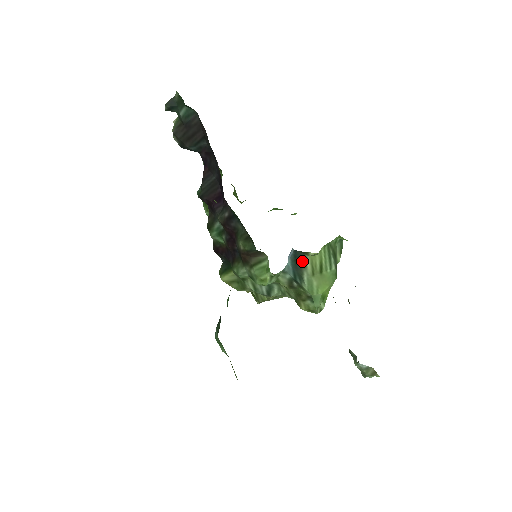
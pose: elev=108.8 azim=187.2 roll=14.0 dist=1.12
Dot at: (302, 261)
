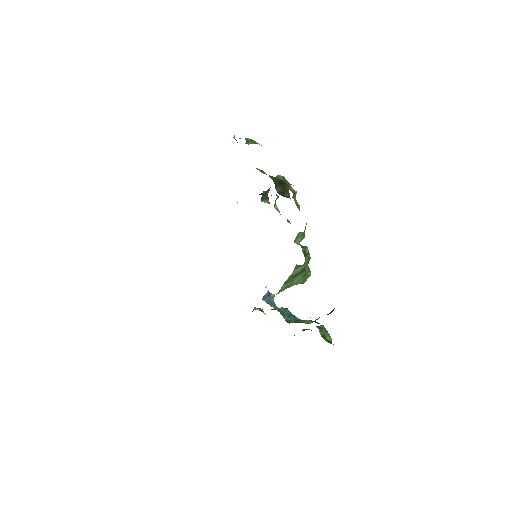
Dot at: occluded
